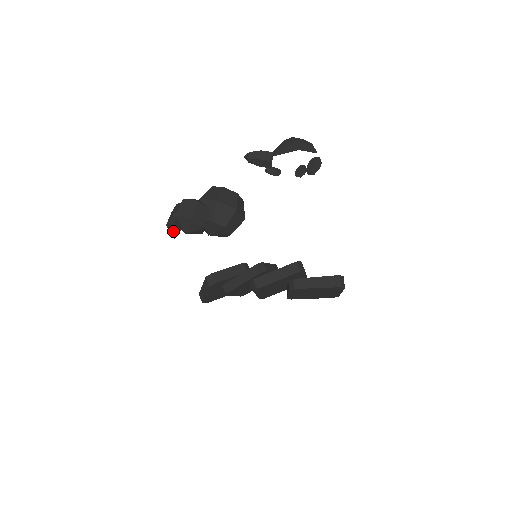
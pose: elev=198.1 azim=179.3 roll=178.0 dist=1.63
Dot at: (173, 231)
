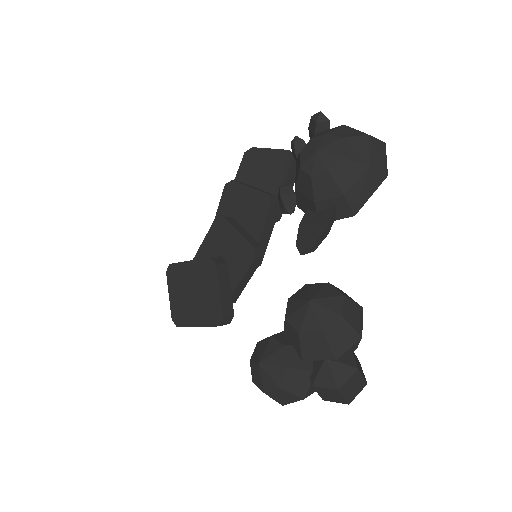
Dot at: occluded
